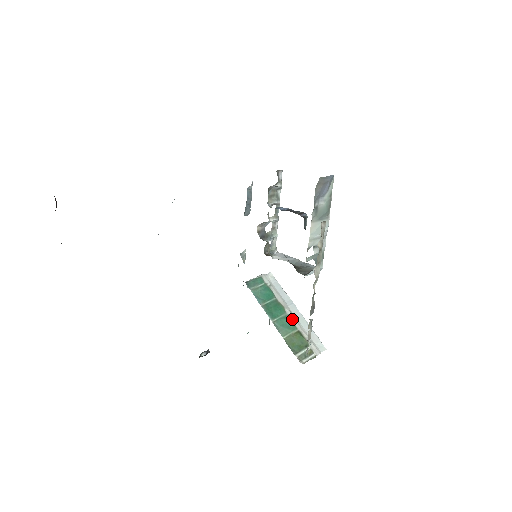
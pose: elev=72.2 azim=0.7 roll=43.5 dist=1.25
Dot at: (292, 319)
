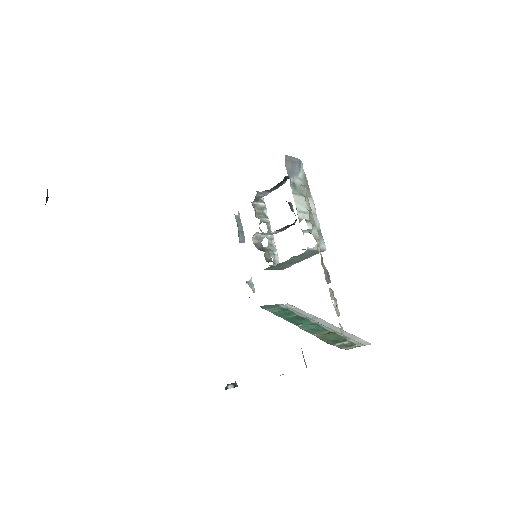
Dot at: (320, 326)
